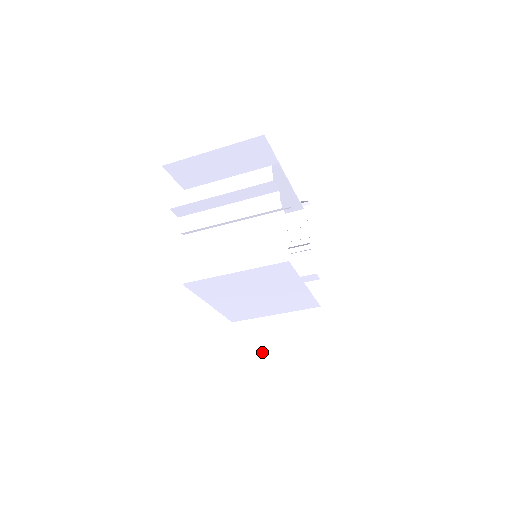
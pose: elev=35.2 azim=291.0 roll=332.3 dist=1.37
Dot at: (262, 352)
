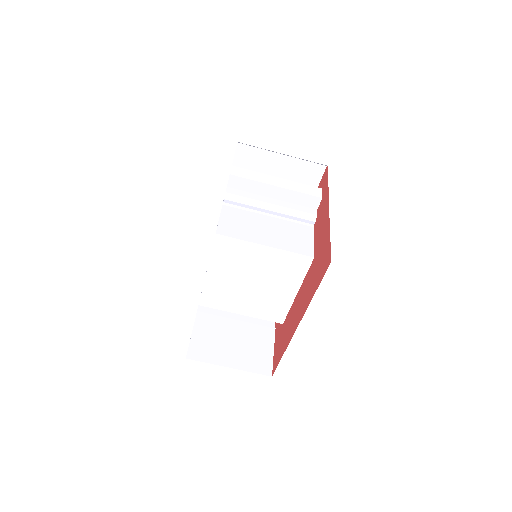
Dot at: (207, 346)
